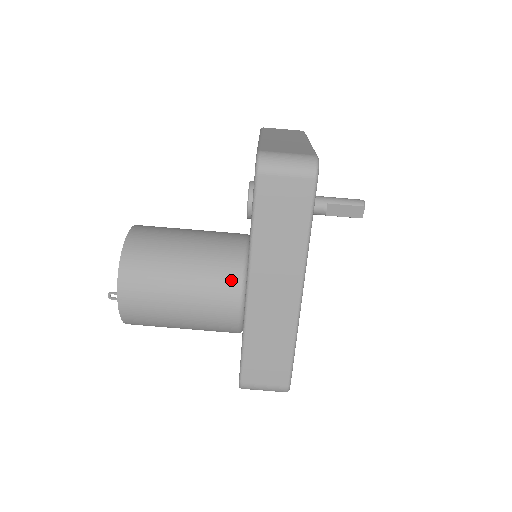
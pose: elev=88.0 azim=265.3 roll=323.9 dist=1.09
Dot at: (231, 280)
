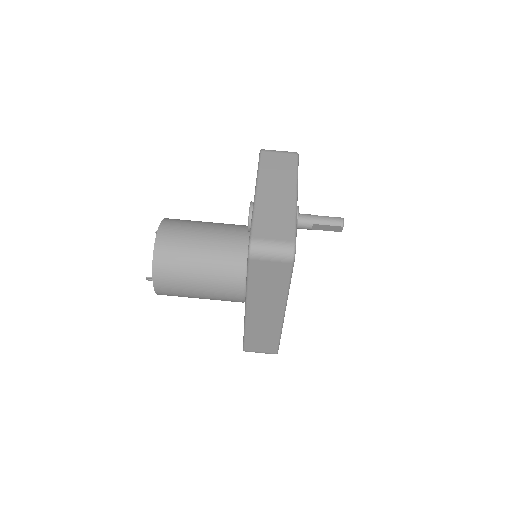
Dot at: (236, 279)
